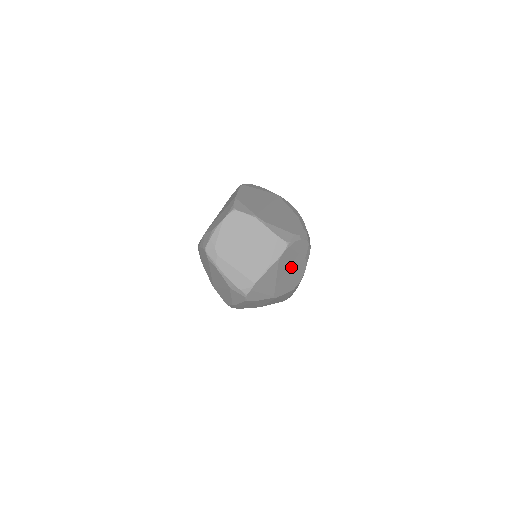
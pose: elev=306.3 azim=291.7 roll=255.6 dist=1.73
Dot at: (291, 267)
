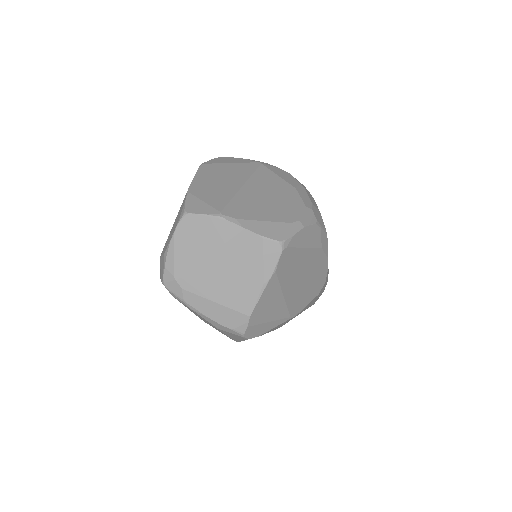
Dot at: (302, 270)
